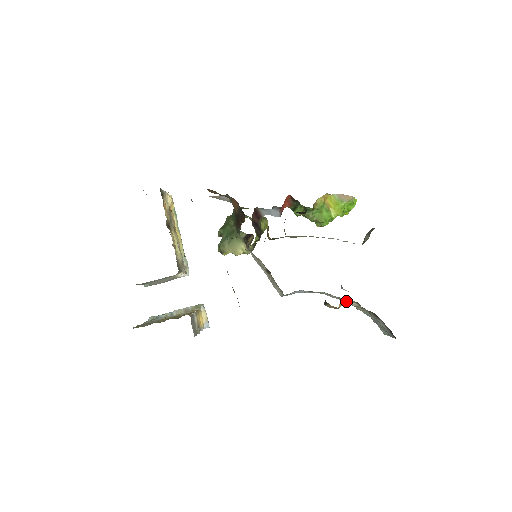
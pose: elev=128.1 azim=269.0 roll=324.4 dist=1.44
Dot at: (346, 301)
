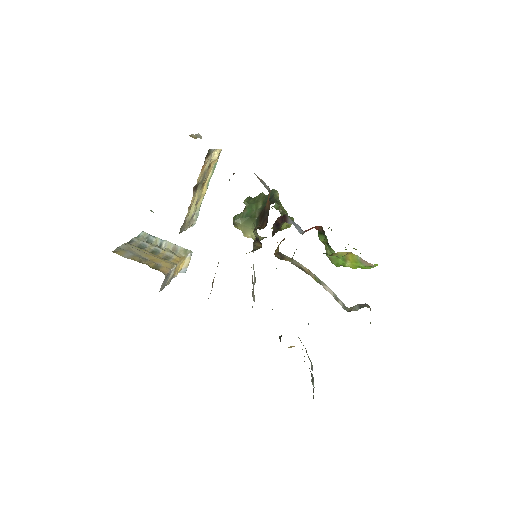
Dot at: occluded
